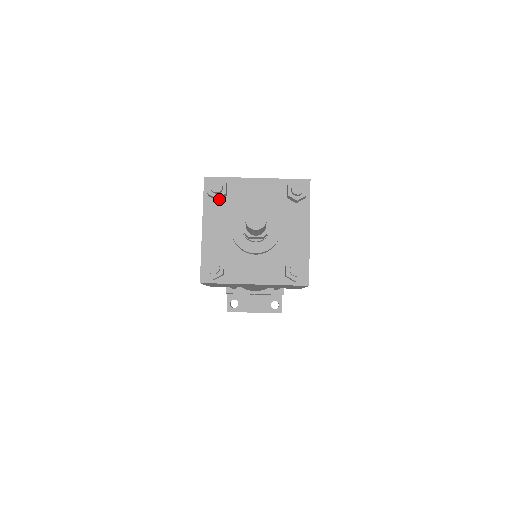
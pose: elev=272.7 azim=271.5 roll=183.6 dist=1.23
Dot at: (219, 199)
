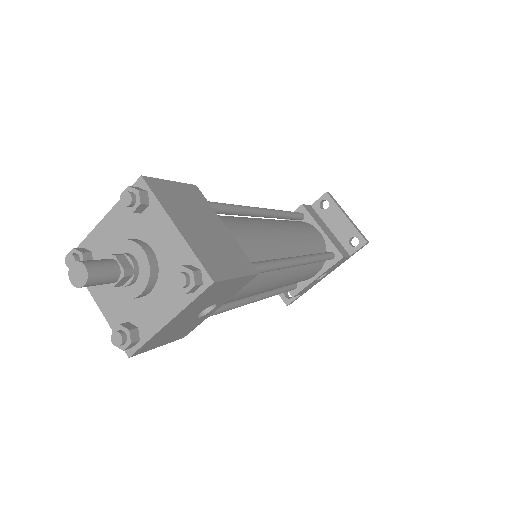
Dot at: occluded
